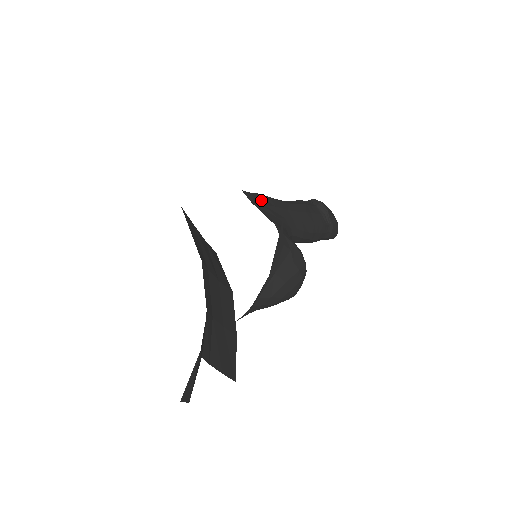
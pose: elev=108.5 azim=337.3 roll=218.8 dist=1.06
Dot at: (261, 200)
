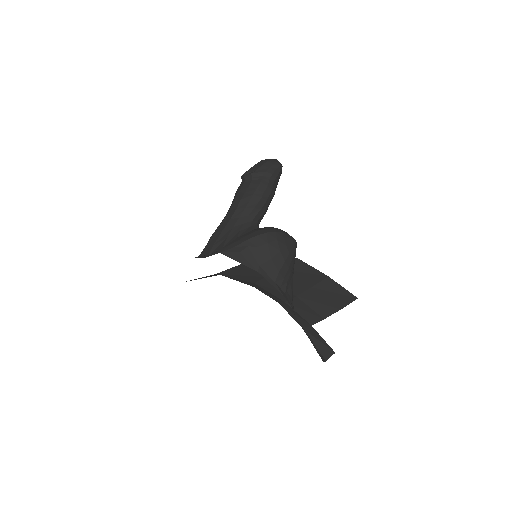
Dot at: (211, 243)
